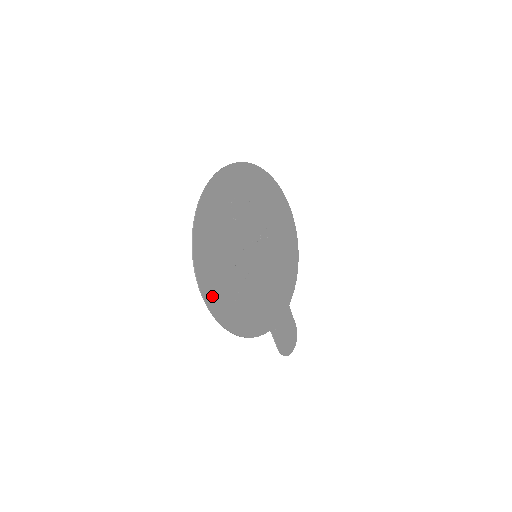
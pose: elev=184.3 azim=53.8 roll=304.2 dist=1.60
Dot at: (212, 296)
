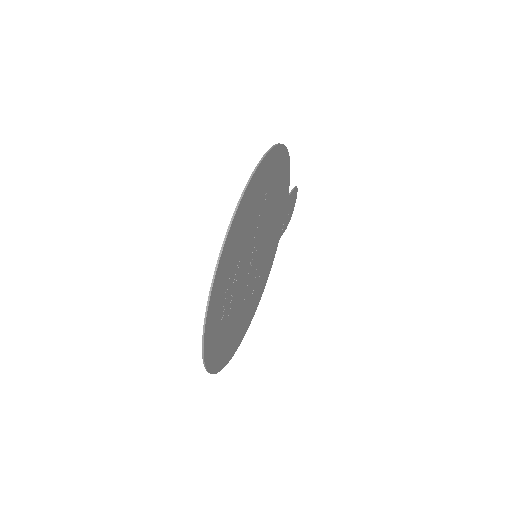
Dot at: (241, 336)
